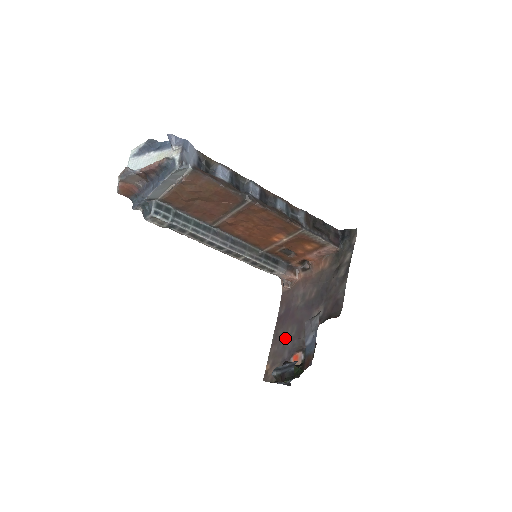
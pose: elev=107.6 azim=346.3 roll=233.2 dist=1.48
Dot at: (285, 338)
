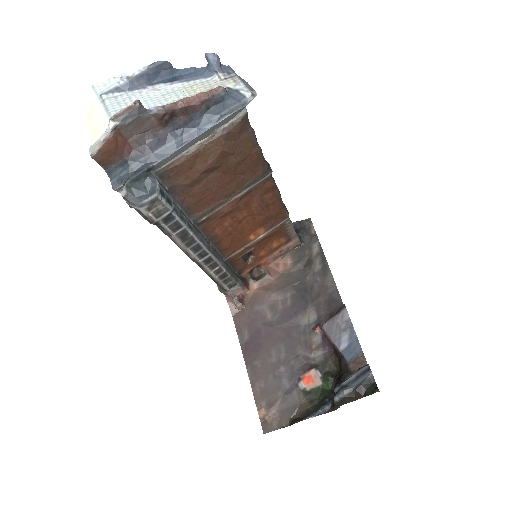
Dot at: (272, 366)
